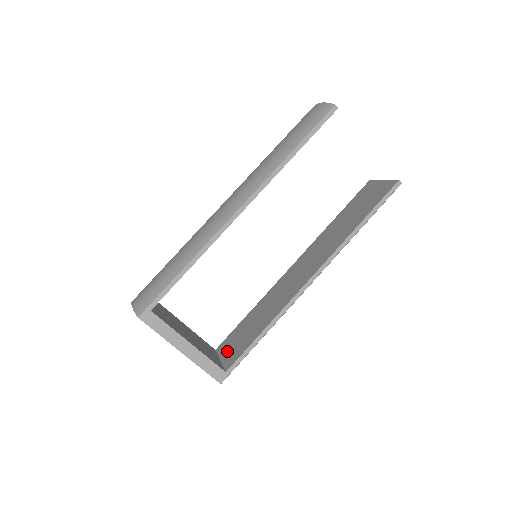
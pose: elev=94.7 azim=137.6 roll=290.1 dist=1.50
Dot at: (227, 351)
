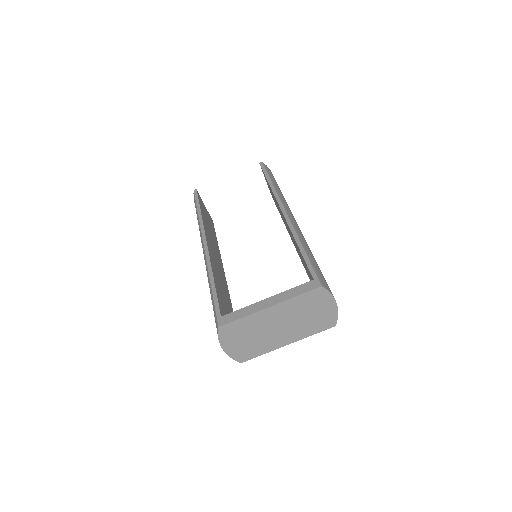
Dot at: occluded
